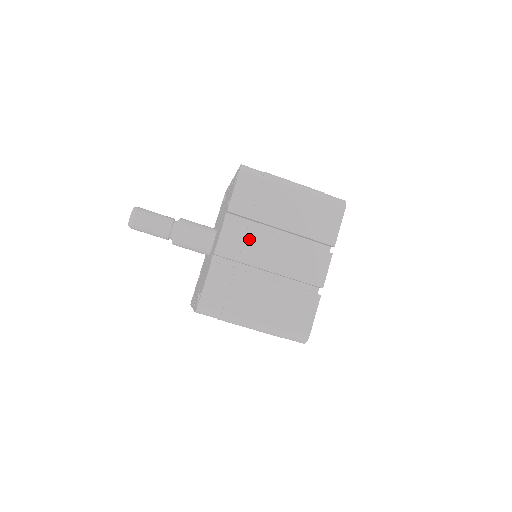
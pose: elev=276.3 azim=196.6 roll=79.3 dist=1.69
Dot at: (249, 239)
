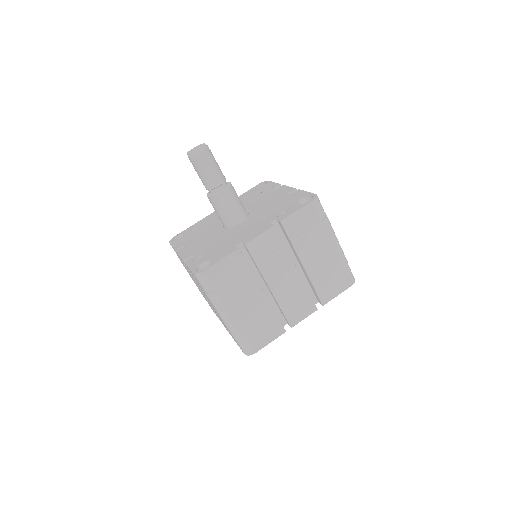
Dot at: (277, 254)
